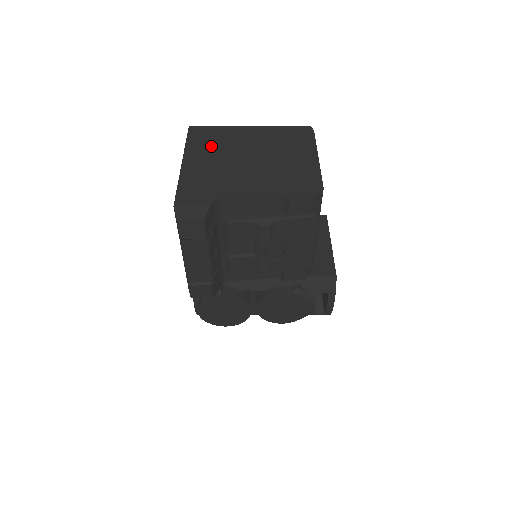
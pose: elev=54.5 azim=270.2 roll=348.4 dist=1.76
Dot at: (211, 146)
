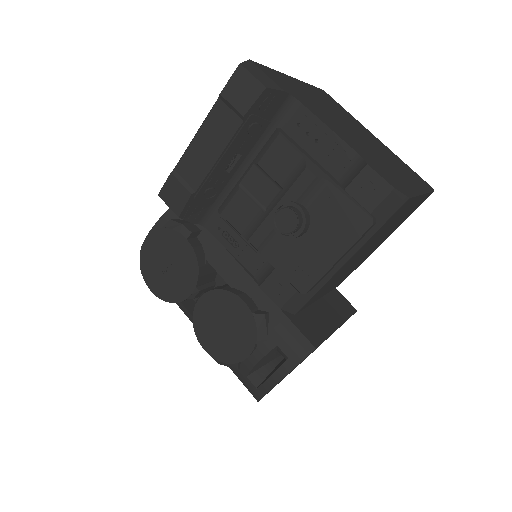
Dot at: (329, 103)
